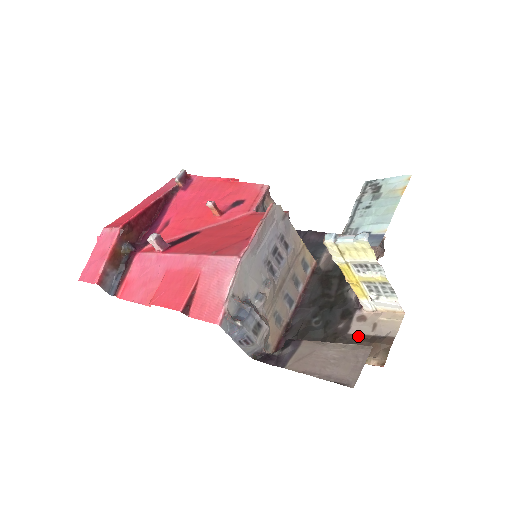
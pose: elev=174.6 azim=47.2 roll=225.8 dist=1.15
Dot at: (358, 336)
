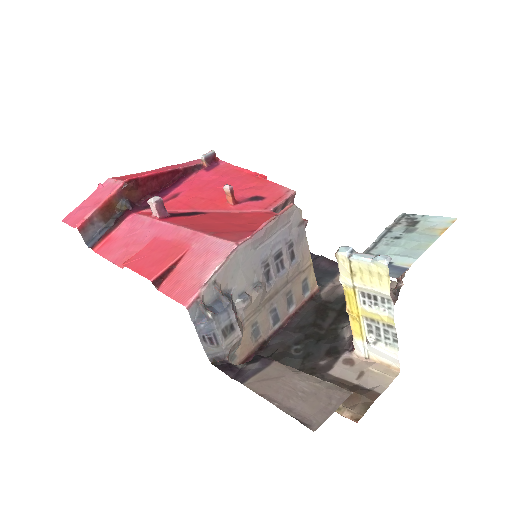
Dot at: (338, 379)
